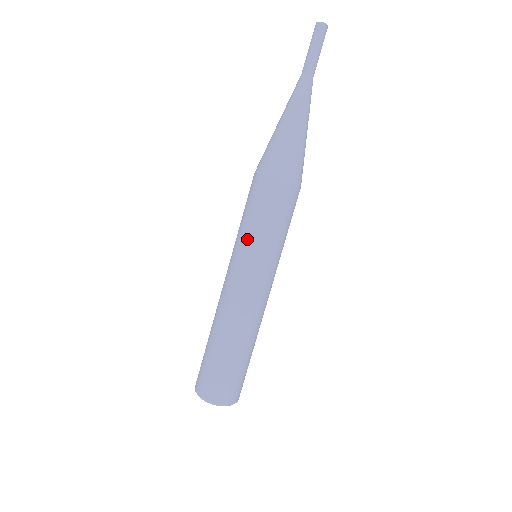
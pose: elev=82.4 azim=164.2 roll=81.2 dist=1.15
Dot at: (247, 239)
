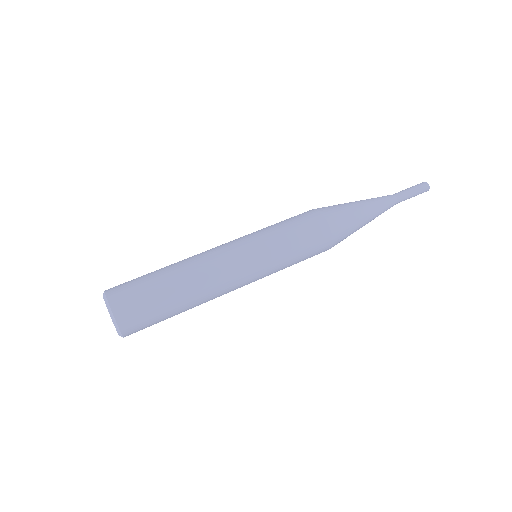
Dot at: (266, 231)
